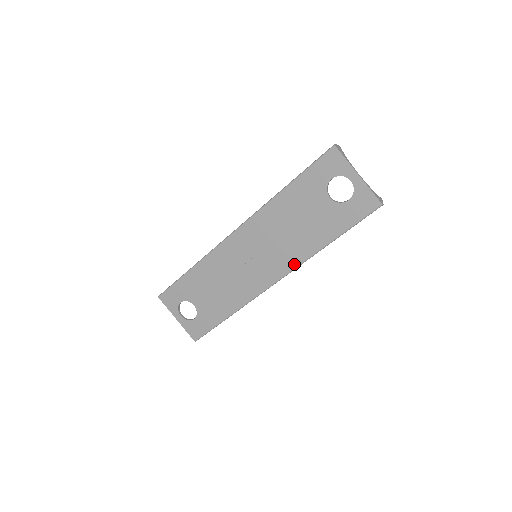
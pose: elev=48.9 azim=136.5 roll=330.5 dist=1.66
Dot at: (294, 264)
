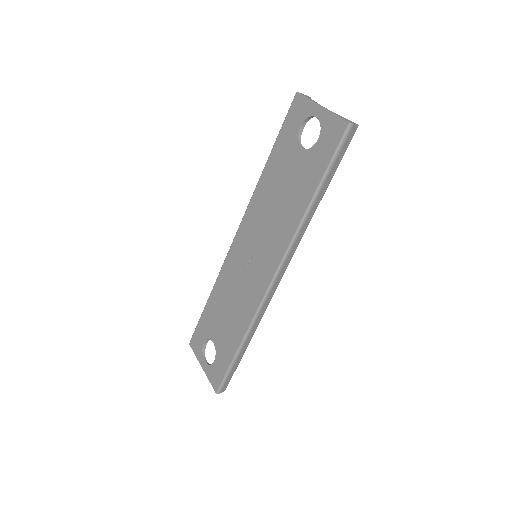
Dot at: (285, 246)
